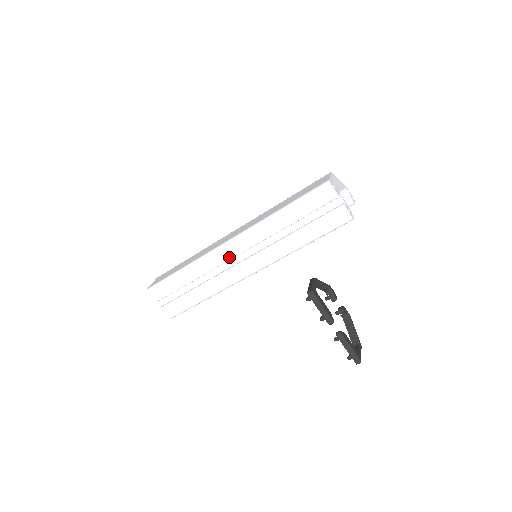
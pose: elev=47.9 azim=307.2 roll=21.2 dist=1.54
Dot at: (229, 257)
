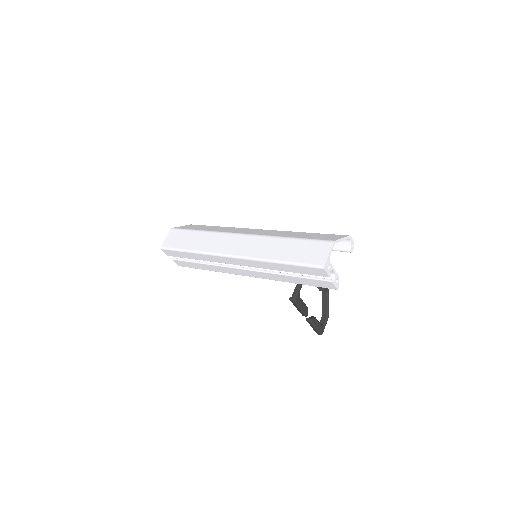
Dot at: (230, 263)
